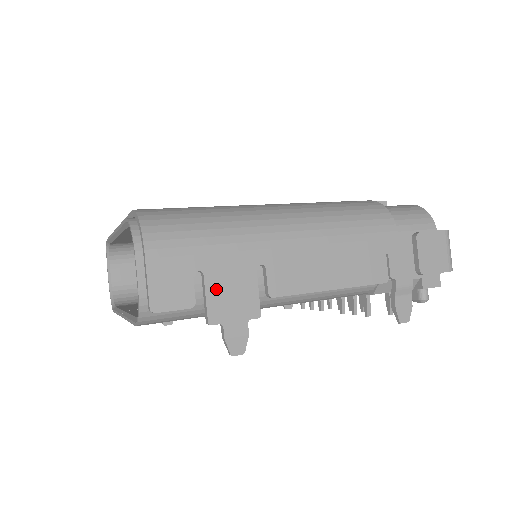
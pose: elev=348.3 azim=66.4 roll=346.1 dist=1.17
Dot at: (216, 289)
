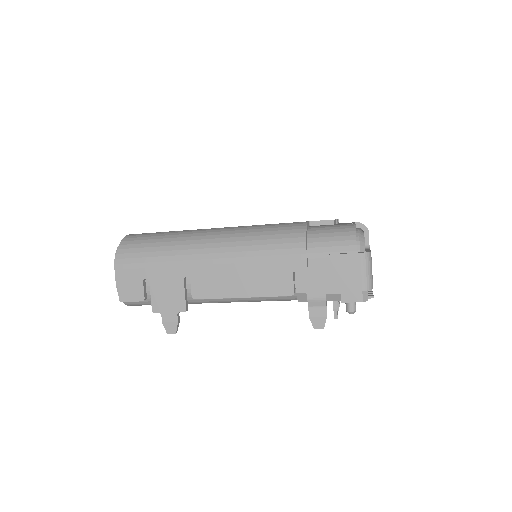
Dot at: (157, 291)
